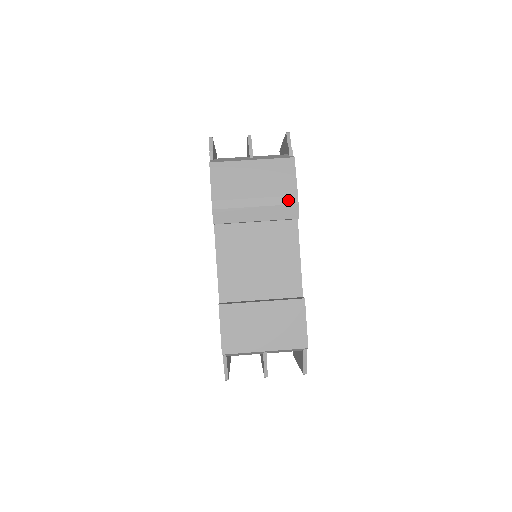
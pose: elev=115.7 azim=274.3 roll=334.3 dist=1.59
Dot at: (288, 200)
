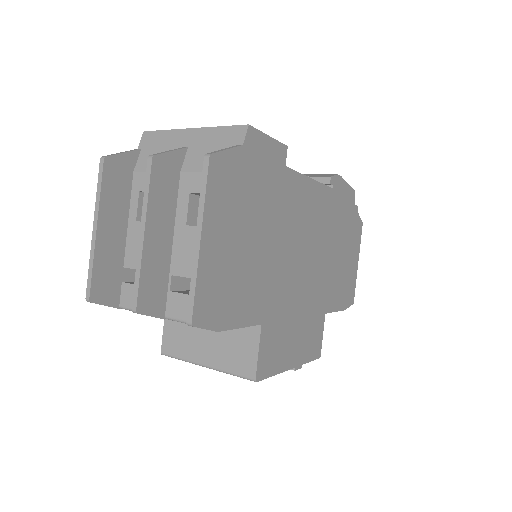
Dot at: occluded
